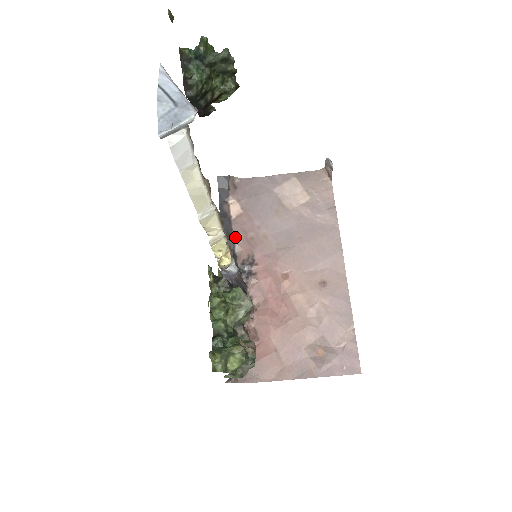
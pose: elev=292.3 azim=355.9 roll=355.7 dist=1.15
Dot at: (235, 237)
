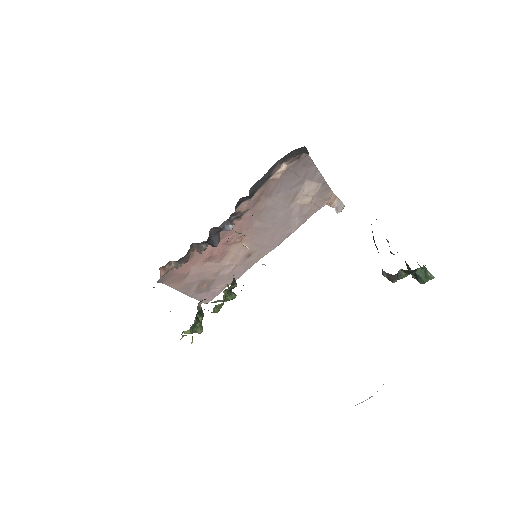
Dot at: (255, 193)
